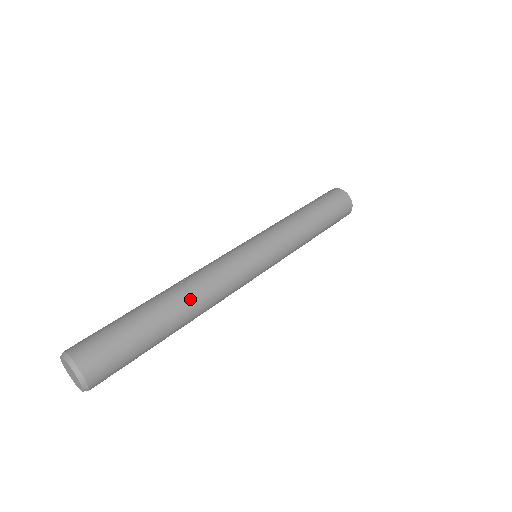
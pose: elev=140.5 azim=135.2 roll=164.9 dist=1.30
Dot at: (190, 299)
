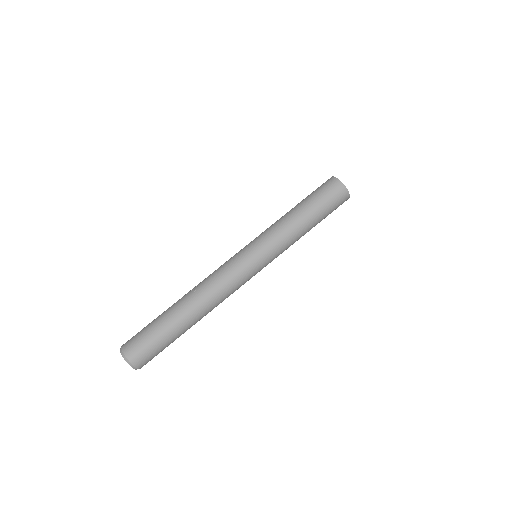
Dot at: (197, 303)
